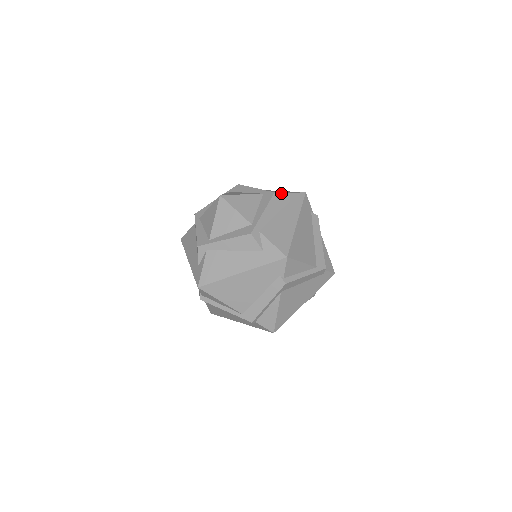
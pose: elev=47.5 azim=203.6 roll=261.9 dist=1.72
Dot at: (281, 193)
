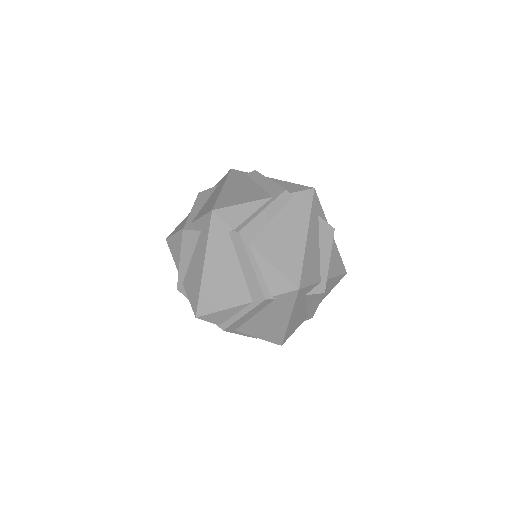
Dot at: occluded
